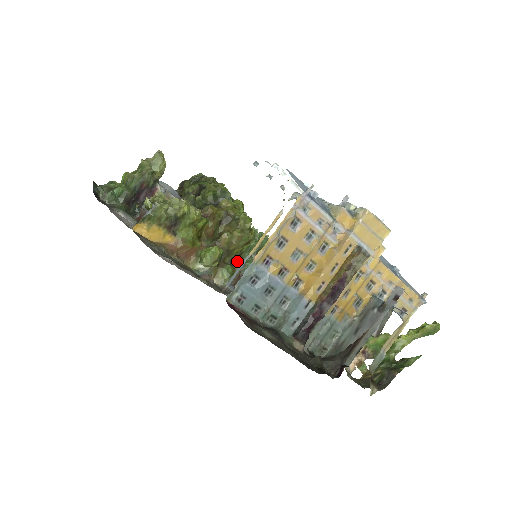
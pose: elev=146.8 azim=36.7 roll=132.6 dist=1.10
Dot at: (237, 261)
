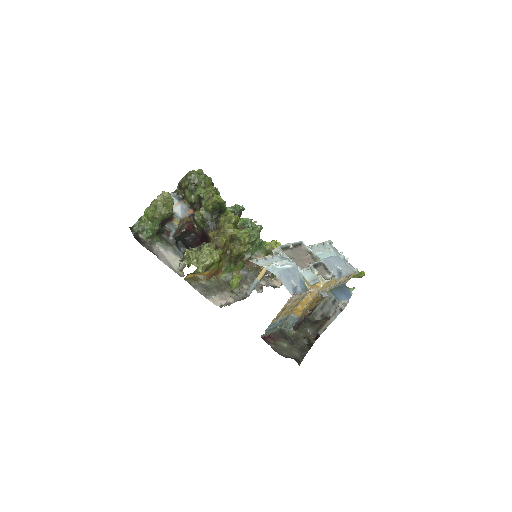
Dot at: occluded
